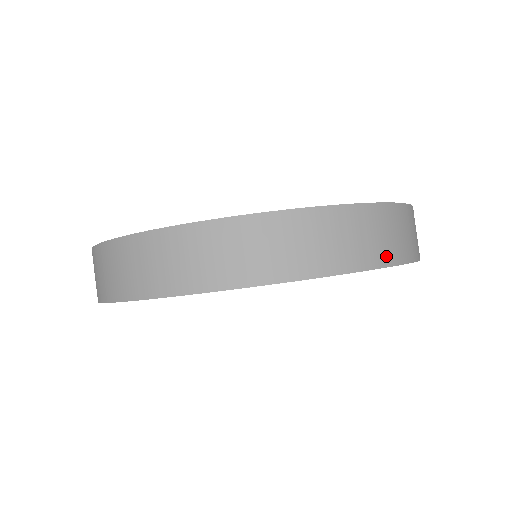
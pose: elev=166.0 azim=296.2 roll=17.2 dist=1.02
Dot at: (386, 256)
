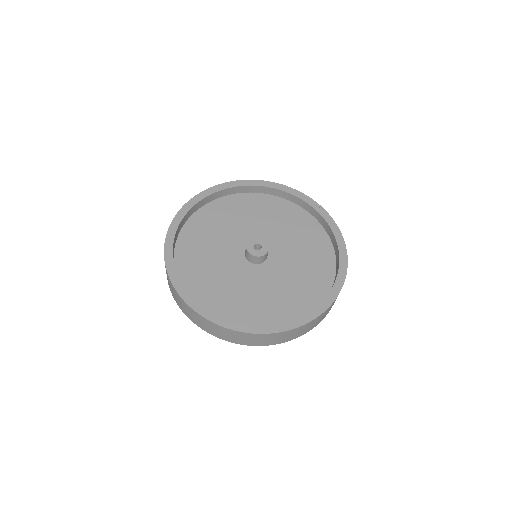
Dot at: occluded
